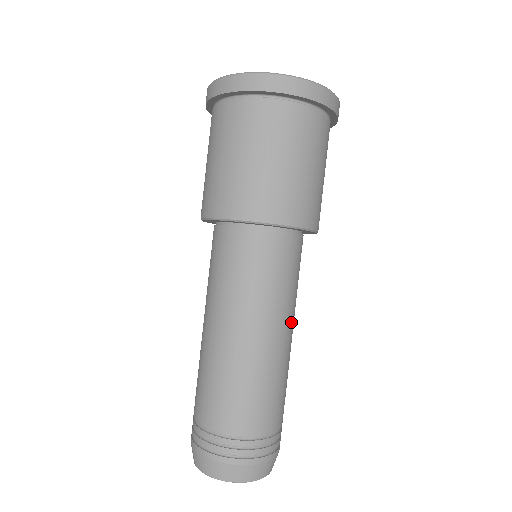
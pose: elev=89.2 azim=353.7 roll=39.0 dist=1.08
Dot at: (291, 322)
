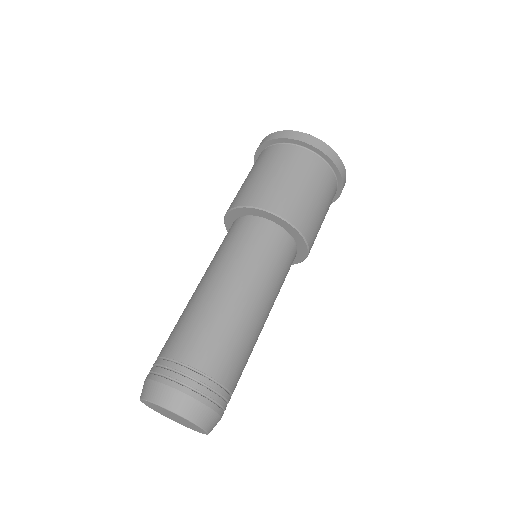
Dot at: (244, 283)
